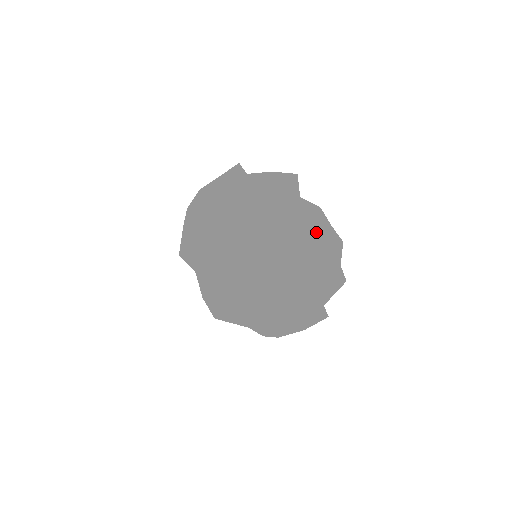
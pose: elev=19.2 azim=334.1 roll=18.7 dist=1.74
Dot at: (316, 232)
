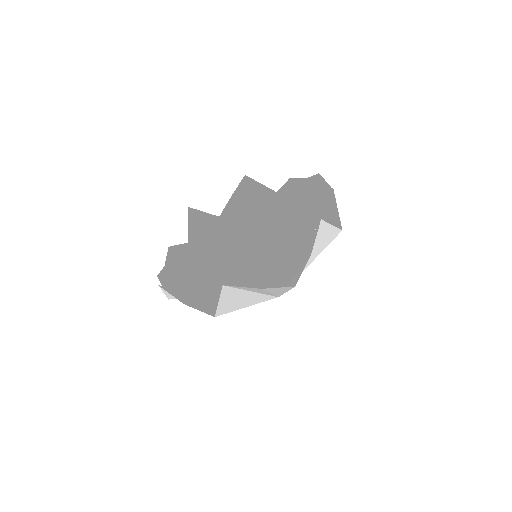
Dot at: (302, 196)
